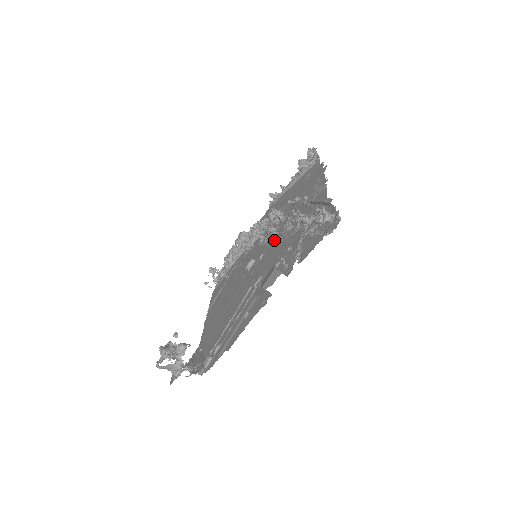
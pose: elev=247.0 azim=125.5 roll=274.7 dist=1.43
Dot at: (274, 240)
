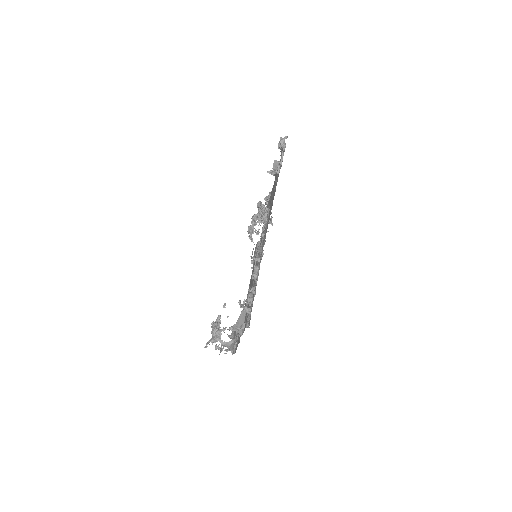
Dot at: (258, 256)
